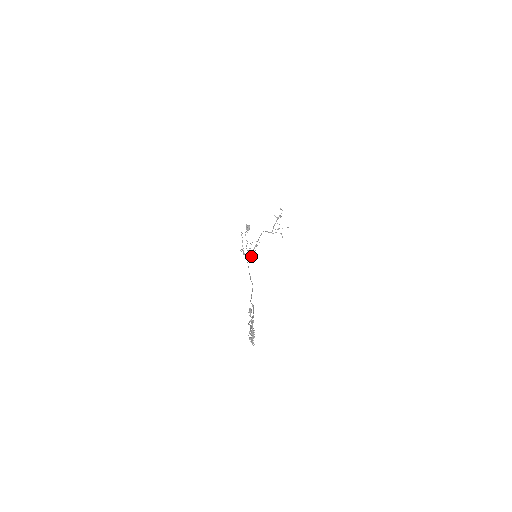
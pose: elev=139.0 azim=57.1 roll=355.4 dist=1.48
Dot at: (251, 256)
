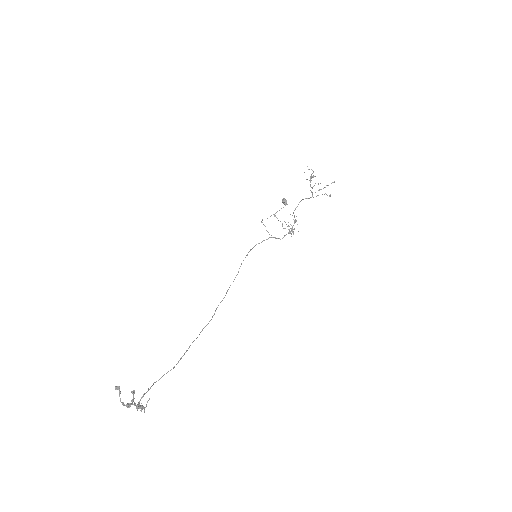
Dot at: occluded
